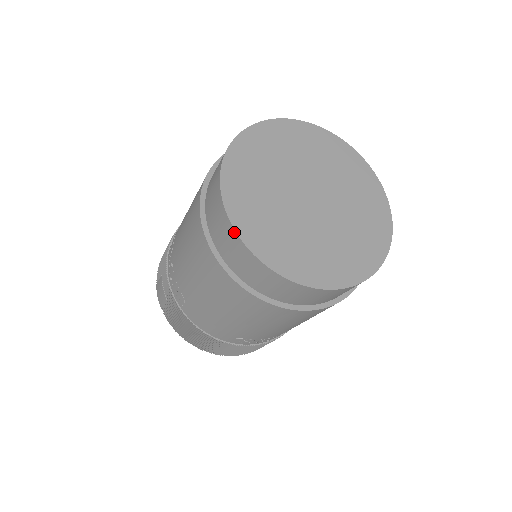
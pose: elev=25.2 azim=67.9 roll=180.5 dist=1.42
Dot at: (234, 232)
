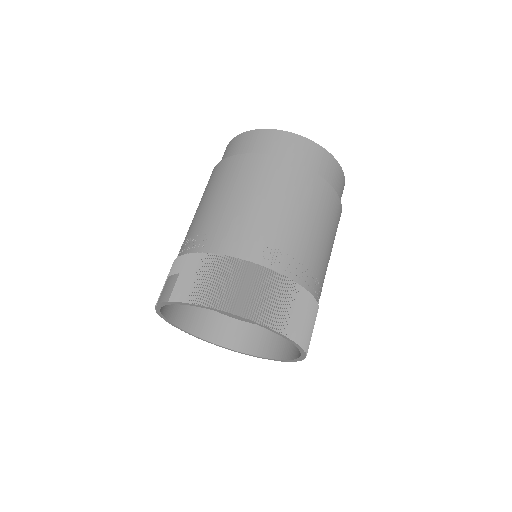
Dot at: (247, 132)
